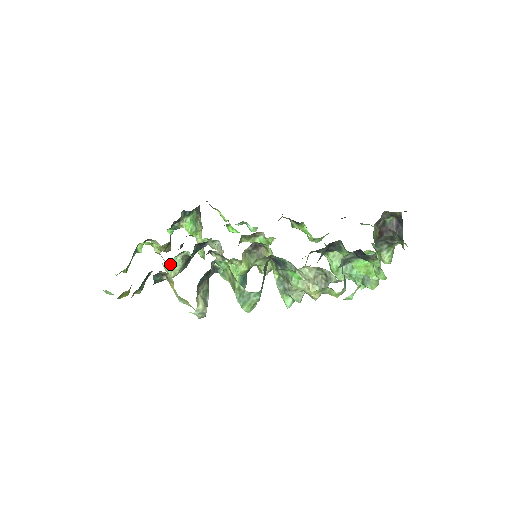
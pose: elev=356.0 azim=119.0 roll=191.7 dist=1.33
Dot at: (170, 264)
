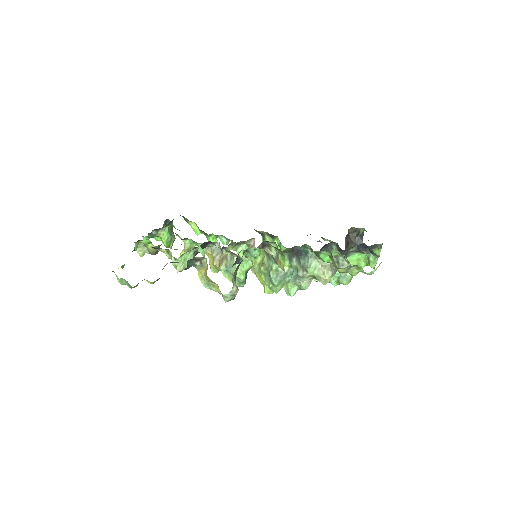
Dot at: (183, 258)
